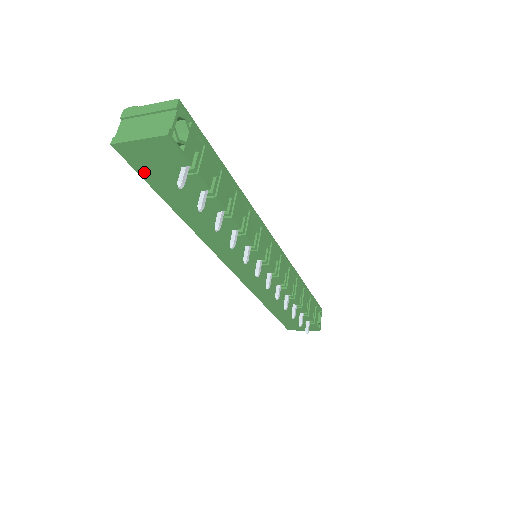
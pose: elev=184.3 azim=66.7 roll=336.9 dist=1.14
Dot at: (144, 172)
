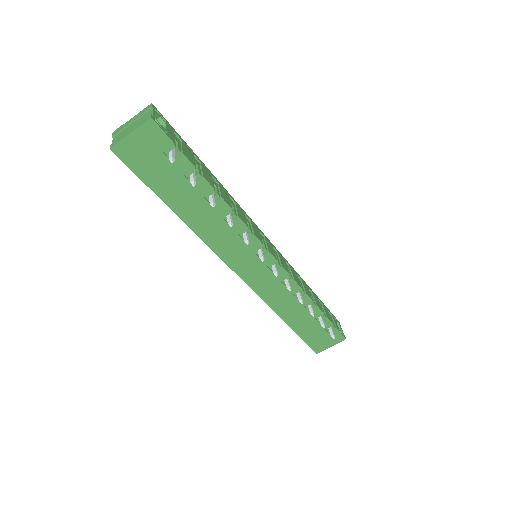
Dot at: (141, 171)
